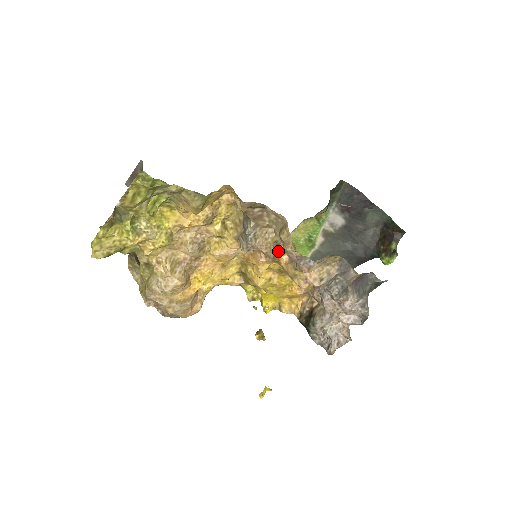
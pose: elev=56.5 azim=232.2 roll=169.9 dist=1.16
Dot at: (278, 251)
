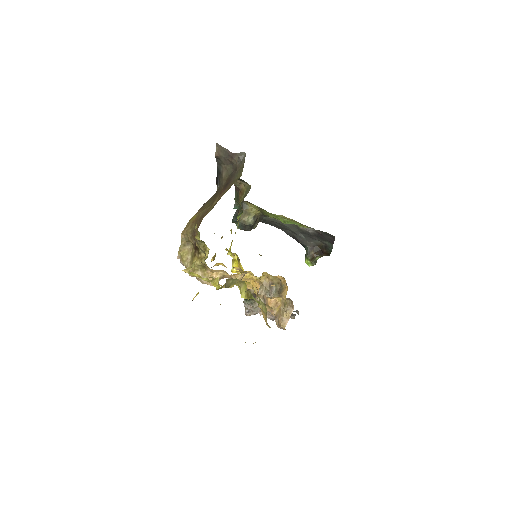
Dot at: occluded
